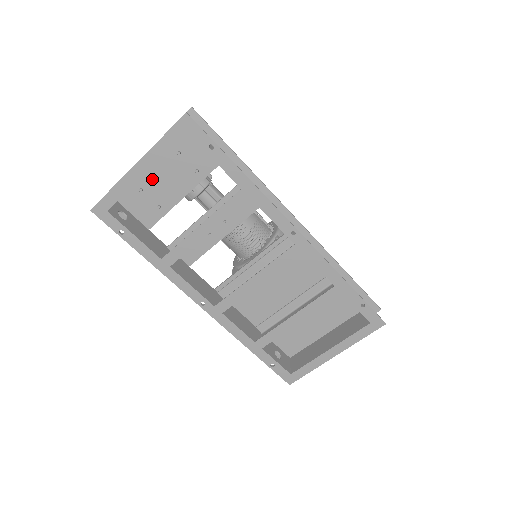
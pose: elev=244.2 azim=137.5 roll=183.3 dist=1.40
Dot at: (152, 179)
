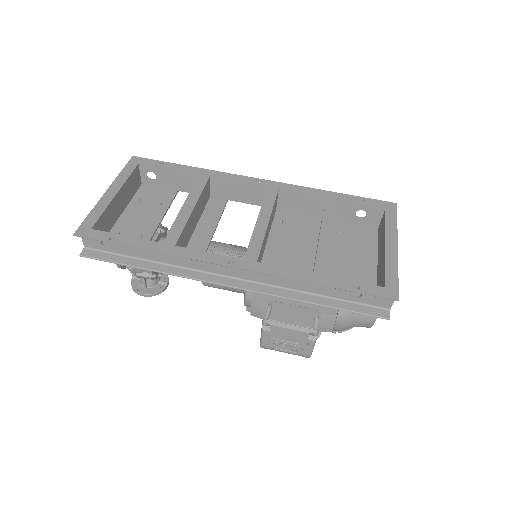
Dot at: (125, 223)
